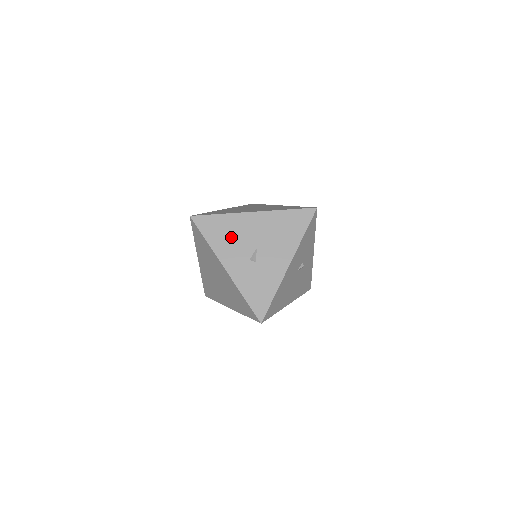
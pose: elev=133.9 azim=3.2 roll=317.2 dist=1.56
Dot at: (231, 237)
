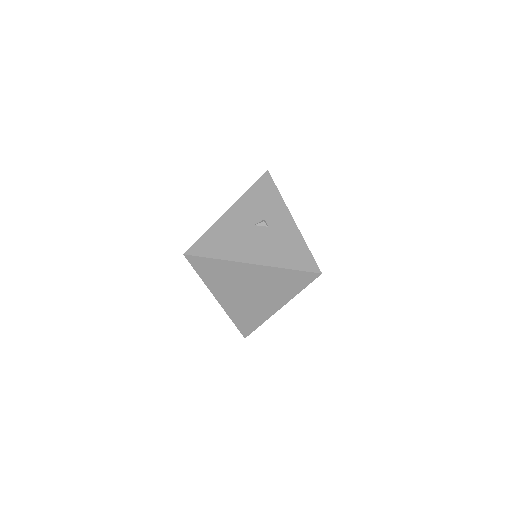
Dot at: occluded
